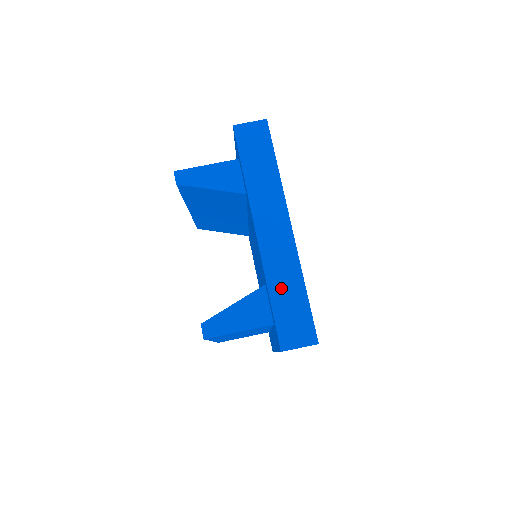
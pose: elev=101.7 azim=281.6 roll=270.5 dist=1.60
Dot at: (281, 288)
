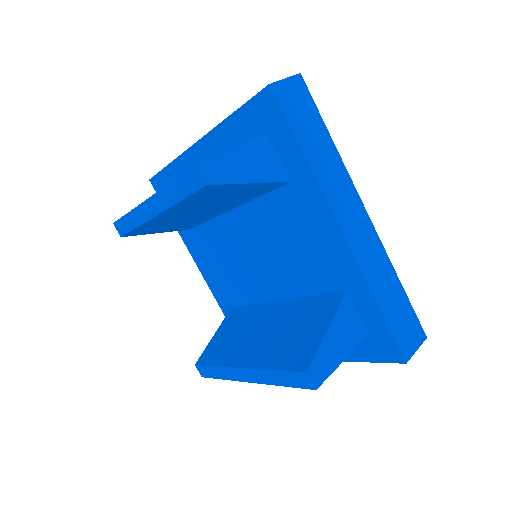
Dot at: (383, 291)
